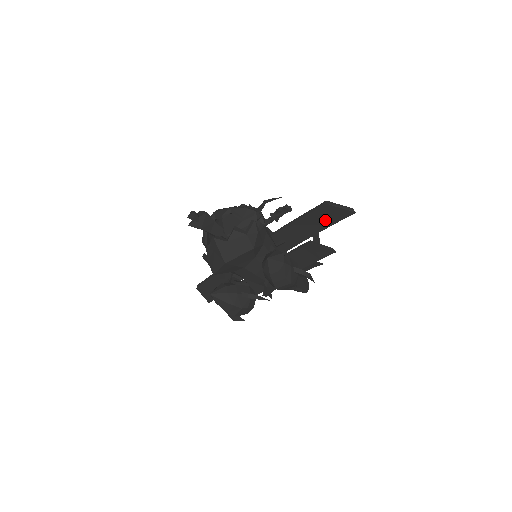
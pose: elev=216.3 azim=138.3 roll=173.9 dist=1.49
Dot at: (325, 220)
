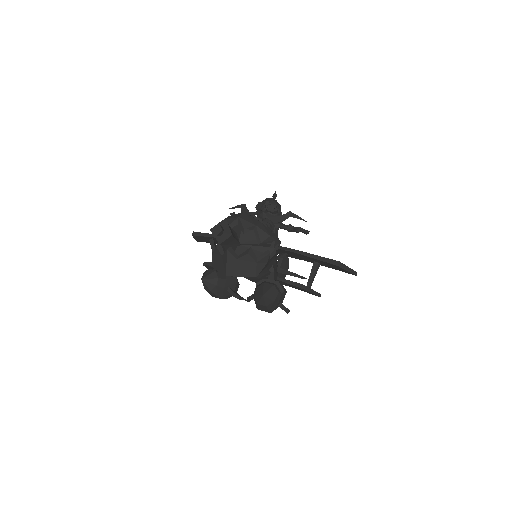
Dot at: (329, 266)
